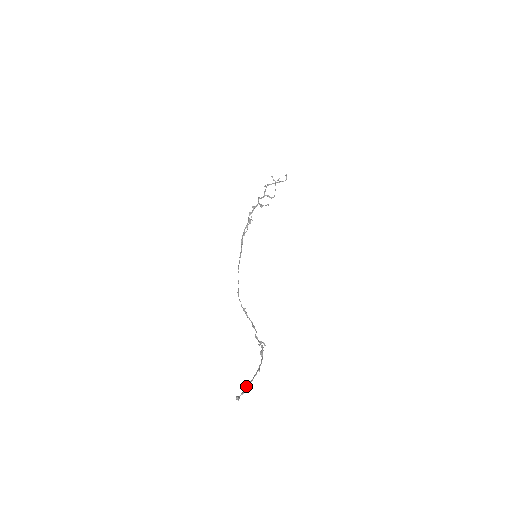
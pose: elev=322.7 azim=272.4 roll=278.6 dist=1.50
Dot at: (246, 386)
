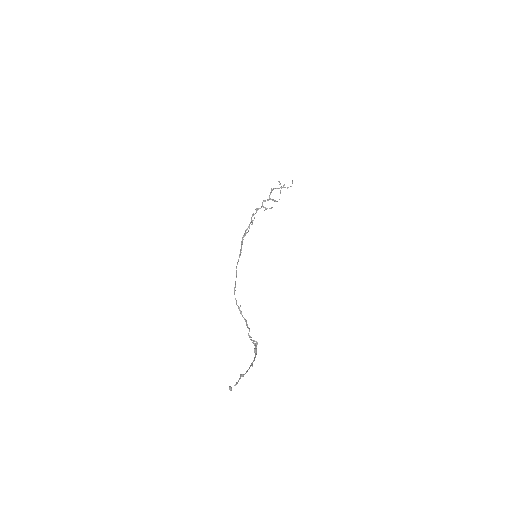
Dot at: (239, 378)
